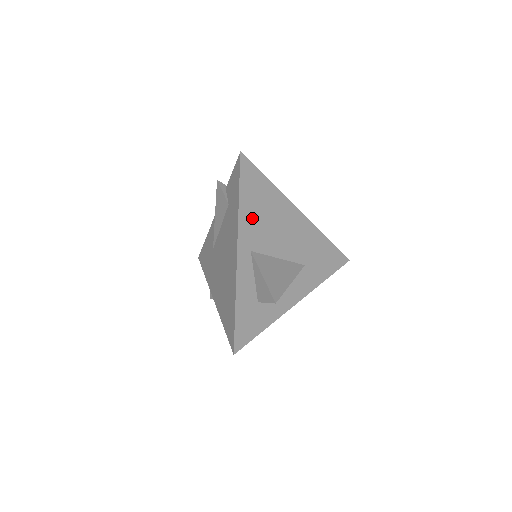
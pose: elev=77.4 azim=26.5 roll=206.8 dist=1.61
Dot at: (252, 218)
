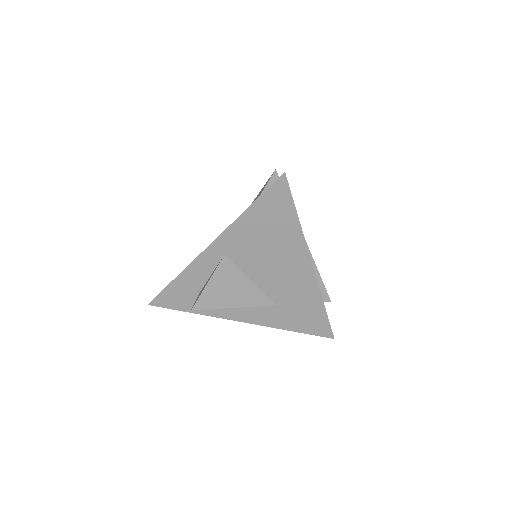
Dot at: (249, 233)
